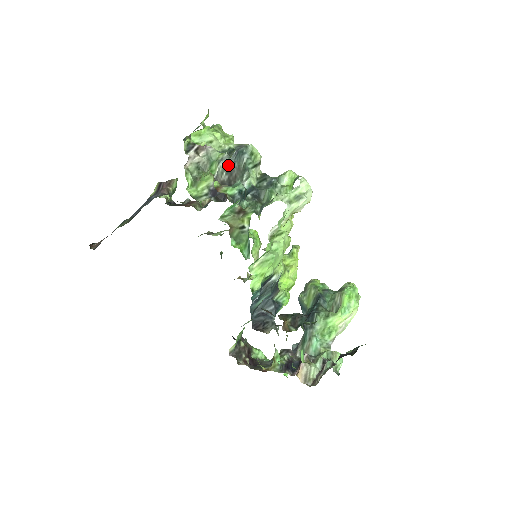
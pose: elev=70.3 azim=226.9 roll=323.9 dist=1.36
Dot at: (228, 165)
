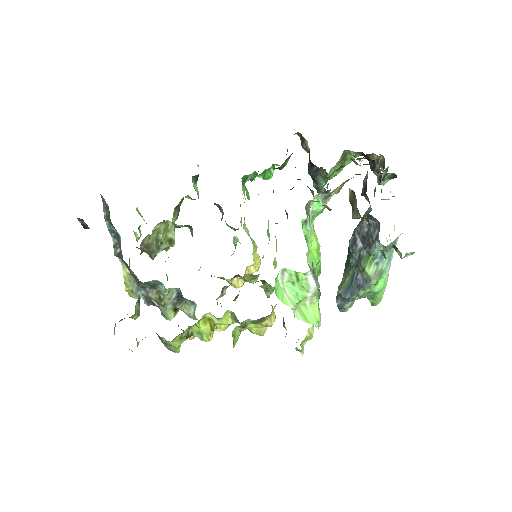
Dot at: occluded
